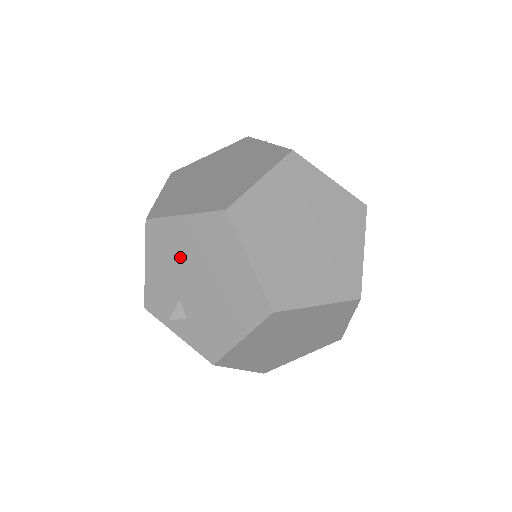
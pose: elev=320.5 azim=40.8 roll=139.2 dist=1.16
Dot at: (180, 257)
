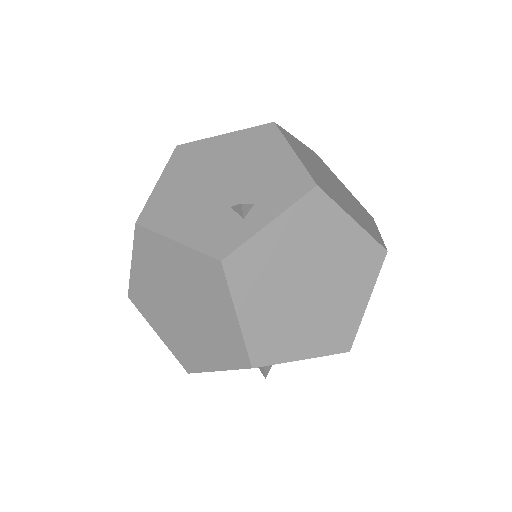
Dot at: (189, 195)
